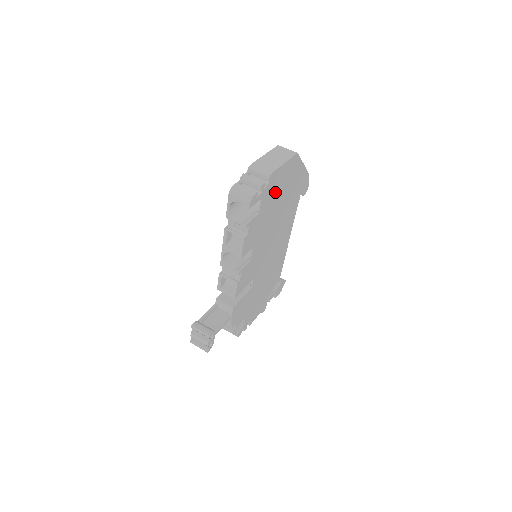
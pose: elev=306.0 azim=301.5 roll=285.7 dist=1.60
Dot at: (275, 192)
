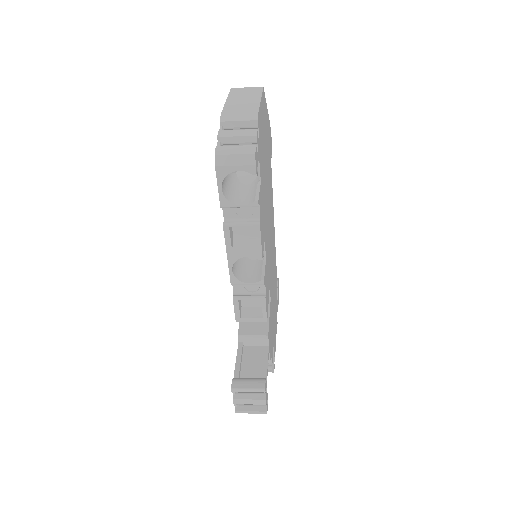
Dot at: (262, 148)
